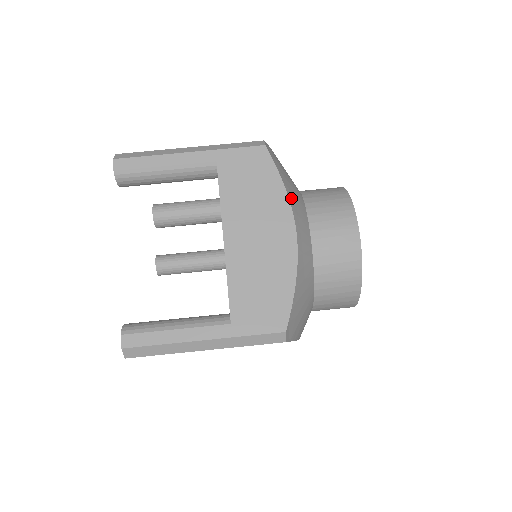
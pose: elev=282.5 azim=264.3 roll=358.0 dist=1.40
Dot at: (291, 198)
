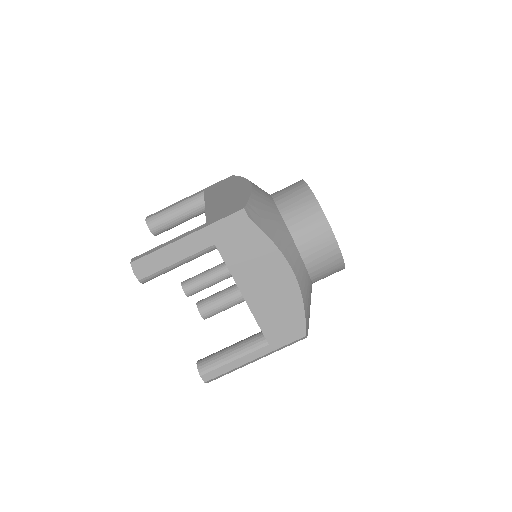
Dot at: (281, 247)
